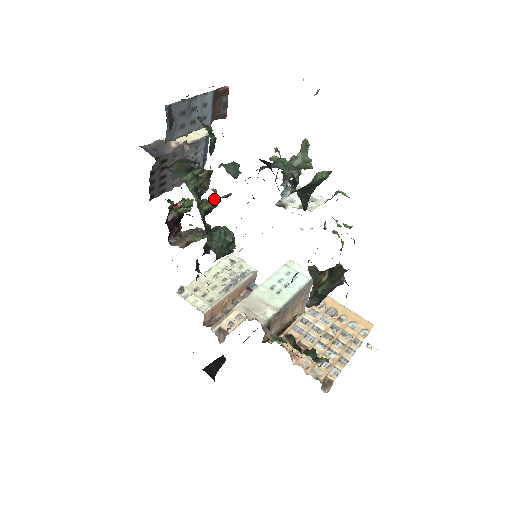
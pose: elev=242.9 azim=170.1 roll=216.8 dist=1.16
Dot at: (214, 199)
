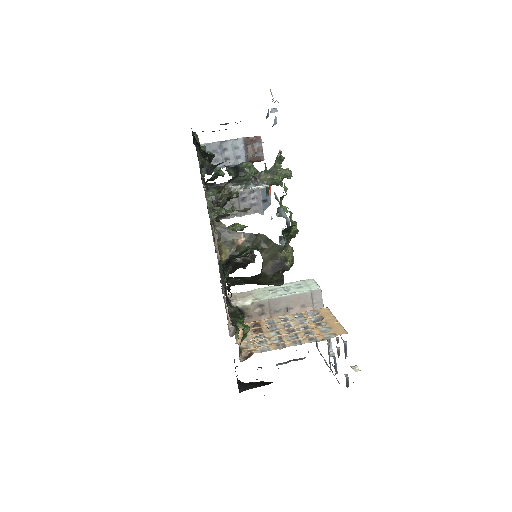
Dot at: (229, 208)
